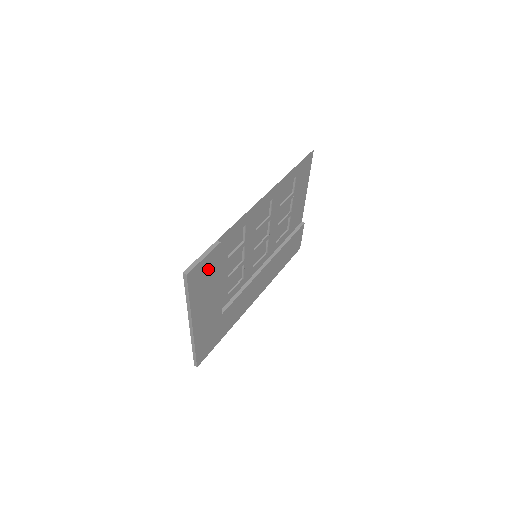
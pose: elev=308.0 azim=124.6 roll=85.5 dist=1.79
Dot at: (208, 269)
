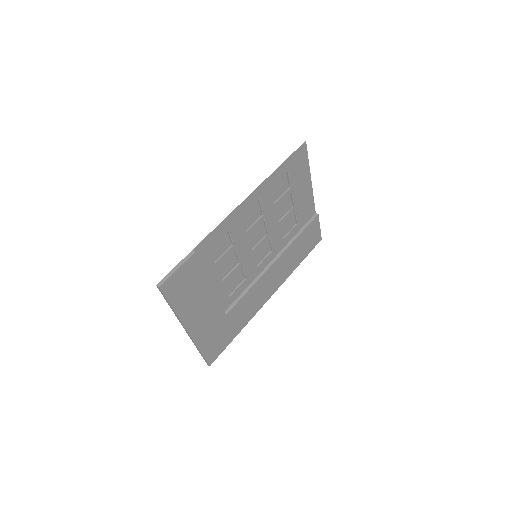
Dot at: (188, 278)
